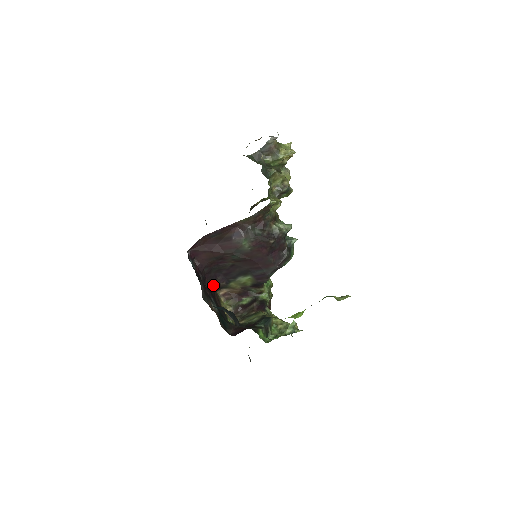
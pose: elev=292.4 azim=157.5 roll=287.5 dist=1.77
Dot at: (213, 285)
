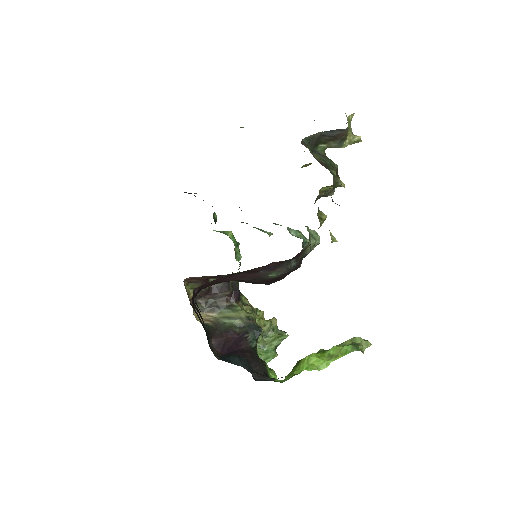
Dot at: occluded
